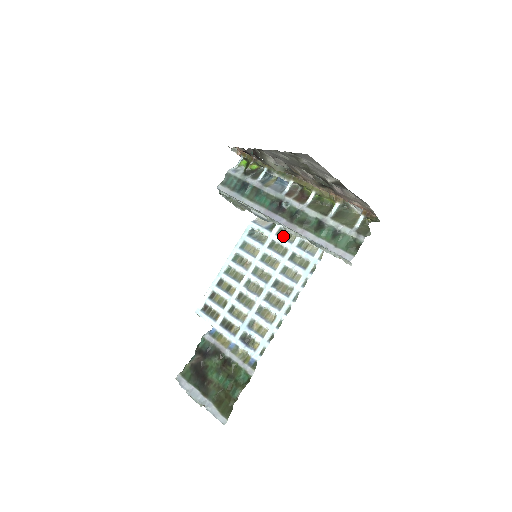
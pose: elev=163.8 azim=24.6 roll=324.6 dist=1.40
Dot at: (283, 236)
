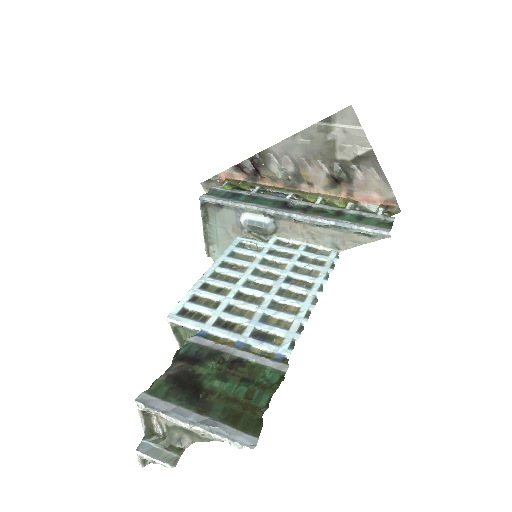
Dot at: (284, 245)
